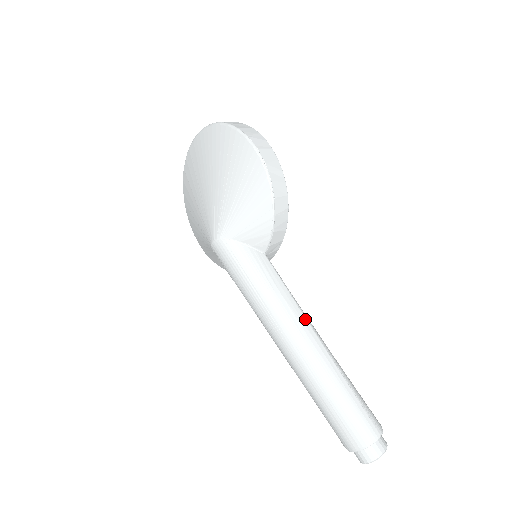
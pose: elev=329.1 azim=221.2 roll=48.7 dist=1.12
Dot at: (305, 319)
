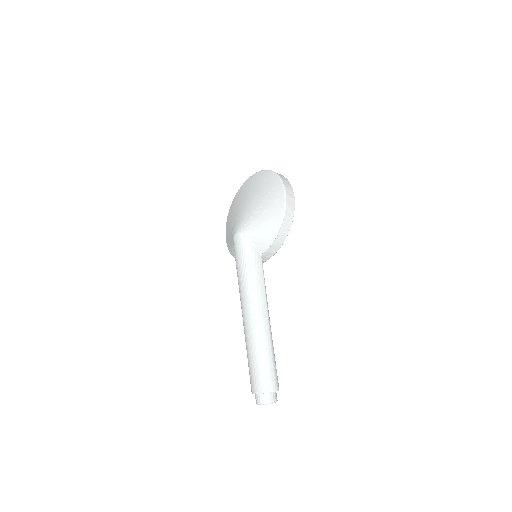
Dot at: (266, 303)
